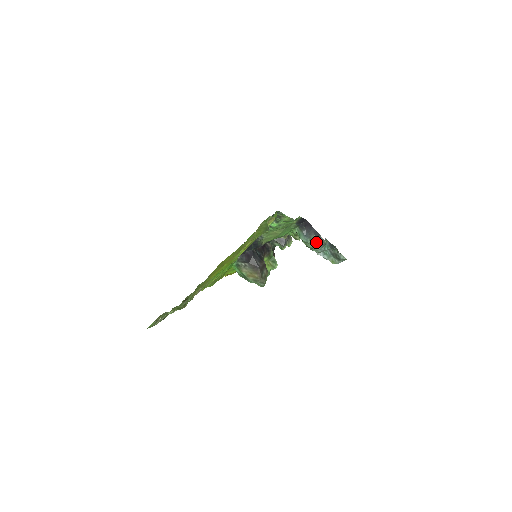
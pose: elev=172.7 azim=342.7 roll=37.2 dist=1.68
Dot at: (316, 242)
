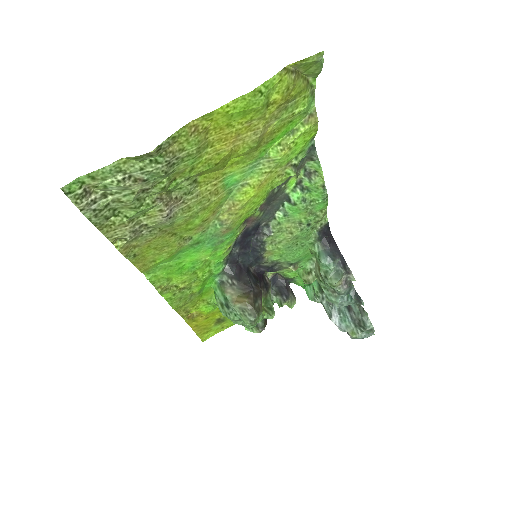
Dot at: (341, 270)
